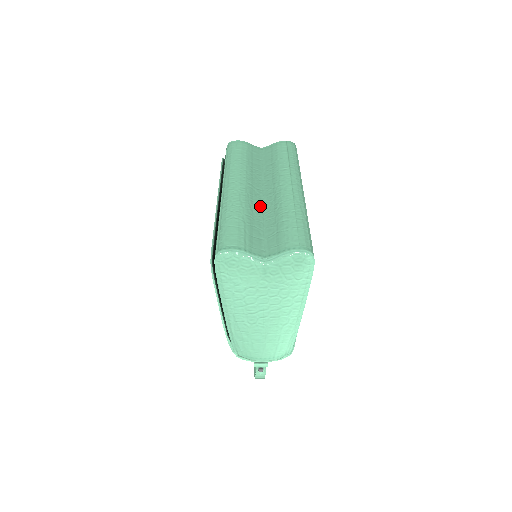
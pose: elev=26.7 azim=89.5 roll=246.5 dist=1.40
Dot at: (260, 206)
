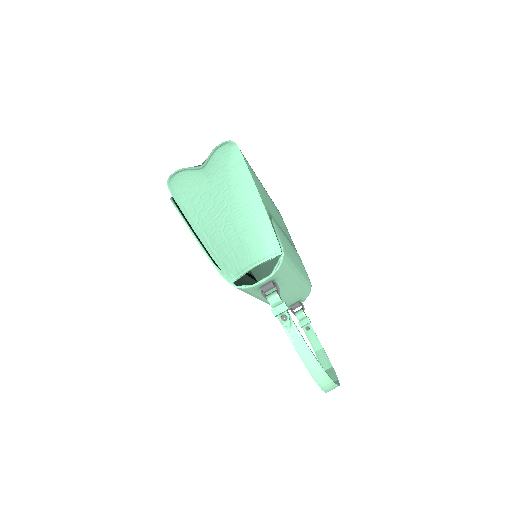
Dot at: occluded
